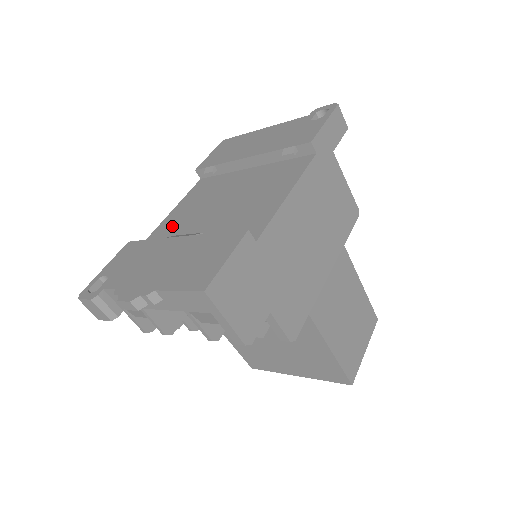
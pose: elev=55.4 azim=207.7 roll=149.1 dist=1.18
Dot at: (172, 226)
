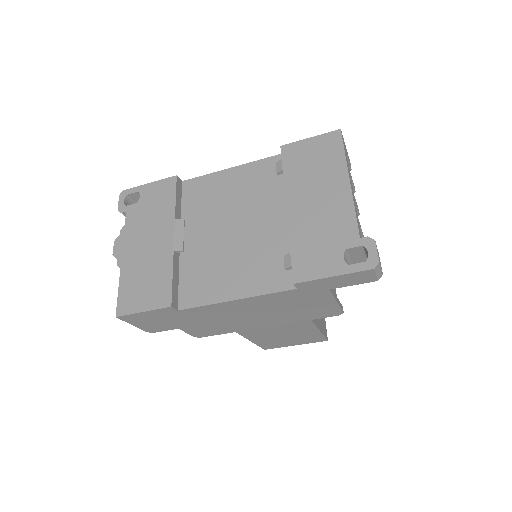
Dot at: (209, 193)
